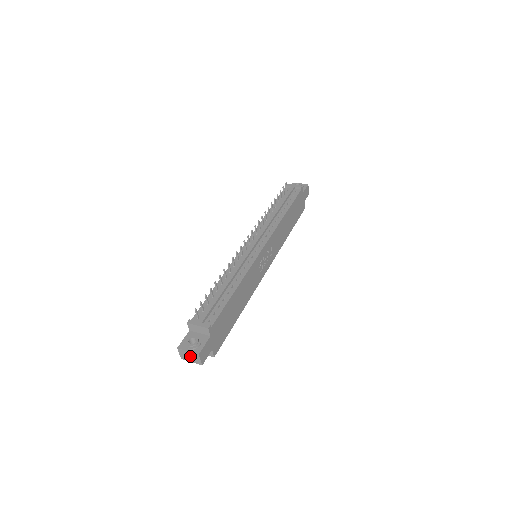
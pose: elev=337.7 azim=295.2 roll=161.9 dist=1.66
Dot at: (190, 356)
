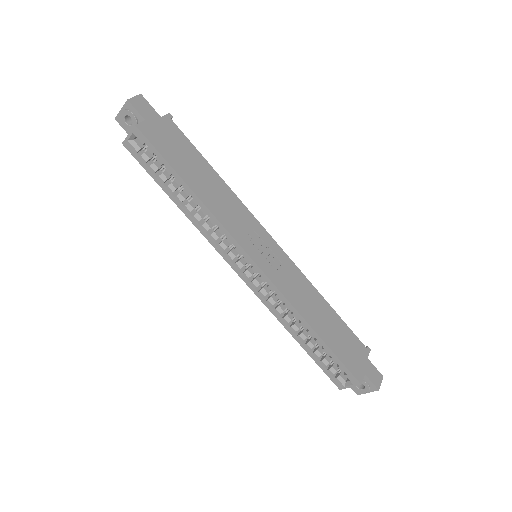
Dot at: occluded
